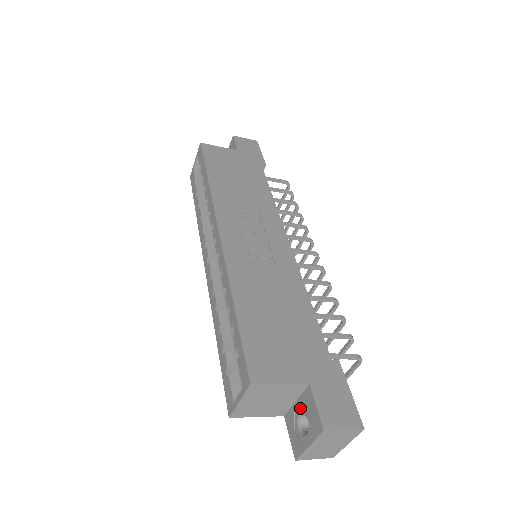
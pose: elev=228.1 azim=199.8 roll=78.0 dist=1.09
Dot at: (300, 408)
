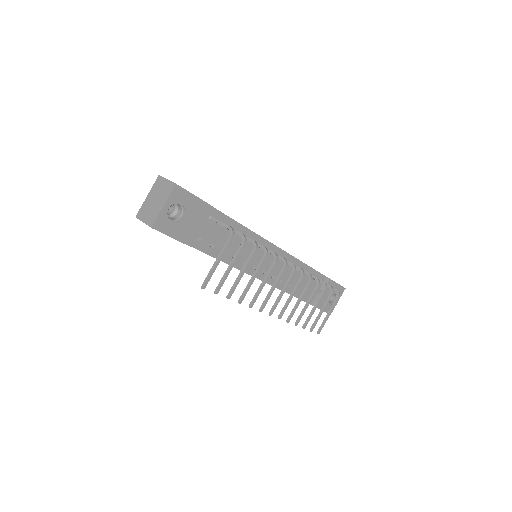
Dot at: occluded
